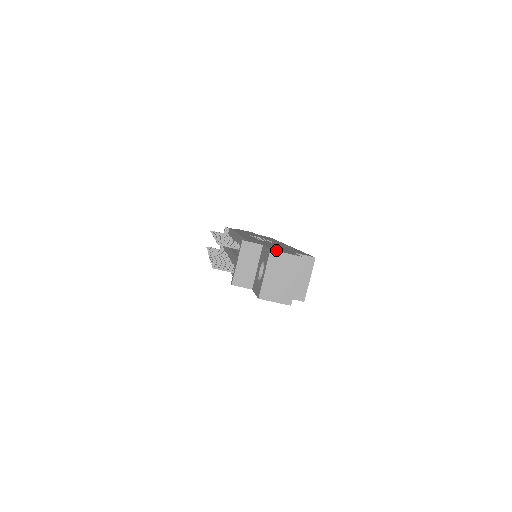
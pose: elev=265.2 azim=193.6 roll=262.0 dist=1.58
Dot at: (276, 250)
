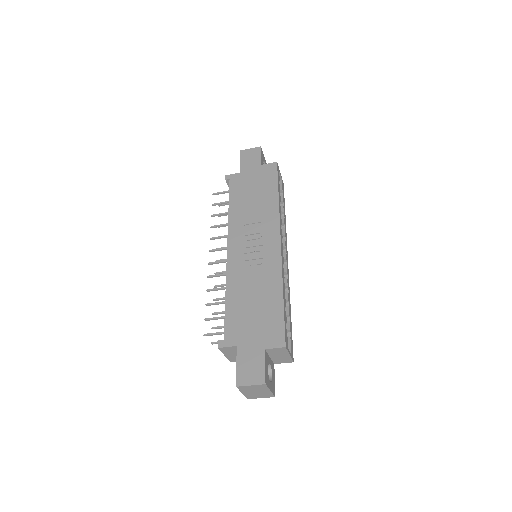
Dot at: (242, 381)
